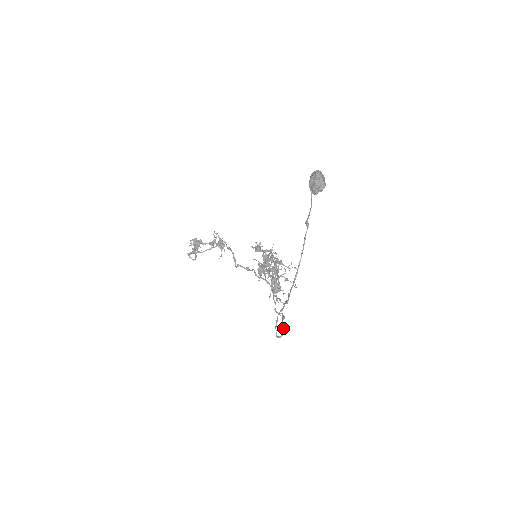
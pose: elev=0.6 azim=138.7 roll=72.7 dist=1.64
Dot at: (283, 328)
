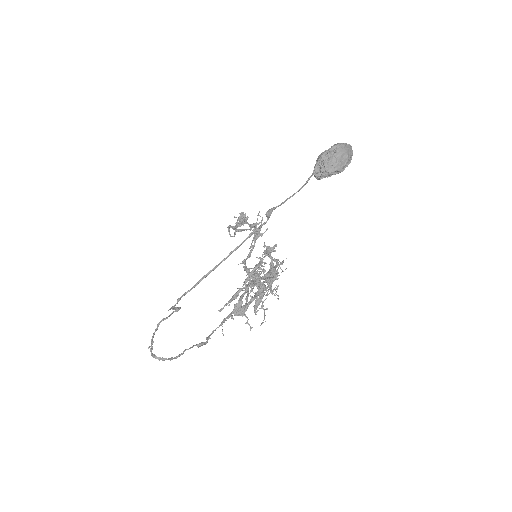
Dot at: occluded
